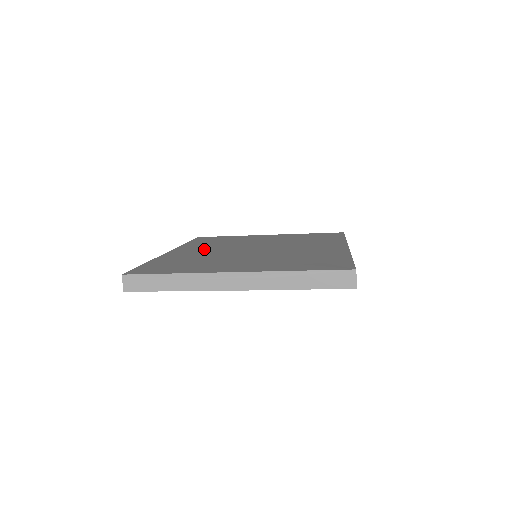
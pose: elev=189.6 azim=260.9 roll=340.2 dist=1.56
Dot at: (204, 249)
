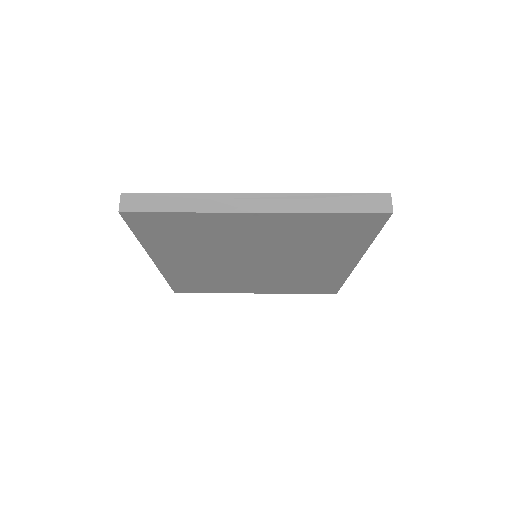
Dot at: occluded
